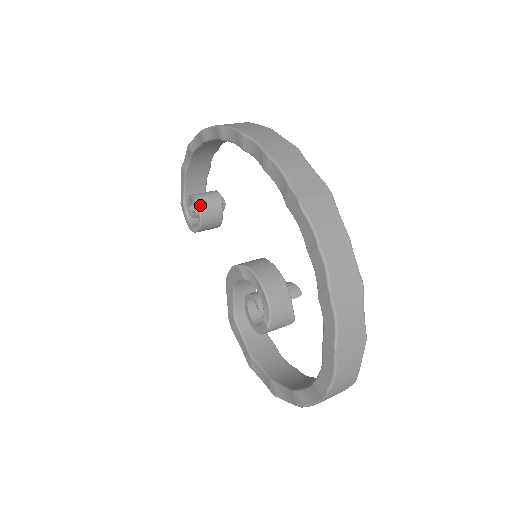
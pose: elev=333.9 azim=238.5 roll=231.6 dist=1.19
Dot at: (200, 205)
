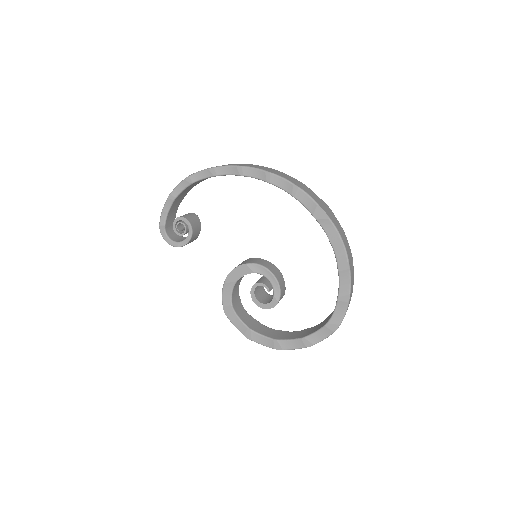
Dot at: (192, 224)
